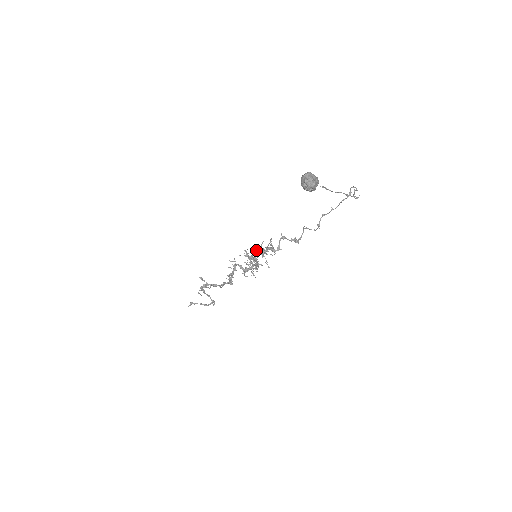
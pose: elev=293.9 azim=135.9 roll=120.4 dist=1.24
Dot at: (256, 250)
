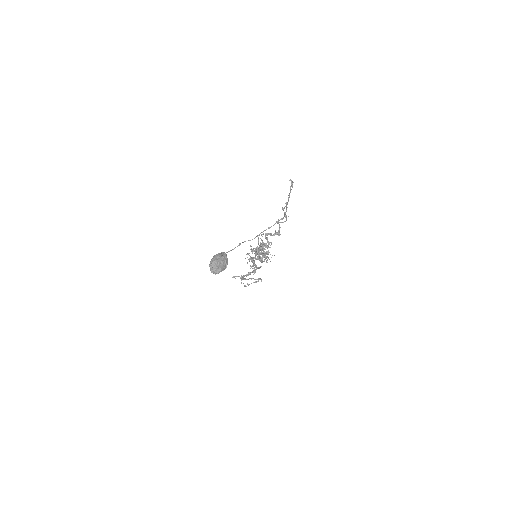
Dot at: occluded
